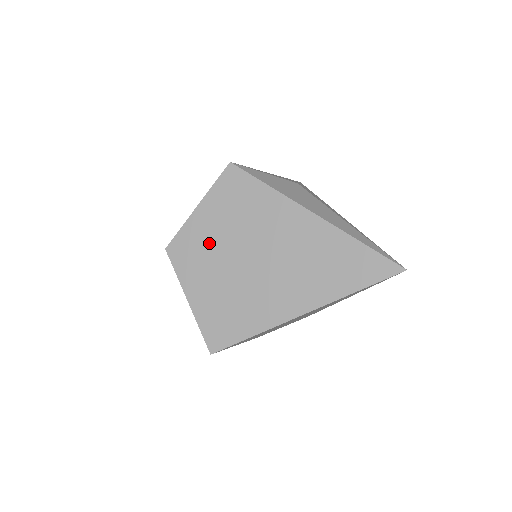
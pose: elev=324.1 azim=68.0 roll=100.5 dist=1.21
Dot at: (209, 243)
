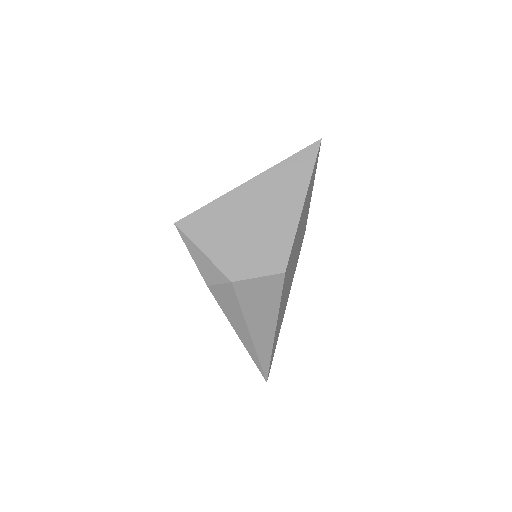
Dot at: occluded
